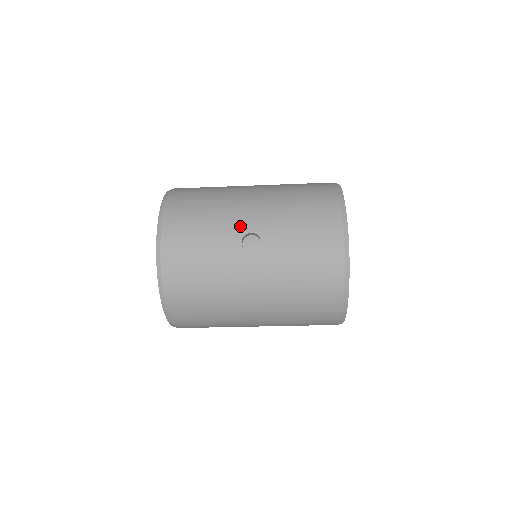
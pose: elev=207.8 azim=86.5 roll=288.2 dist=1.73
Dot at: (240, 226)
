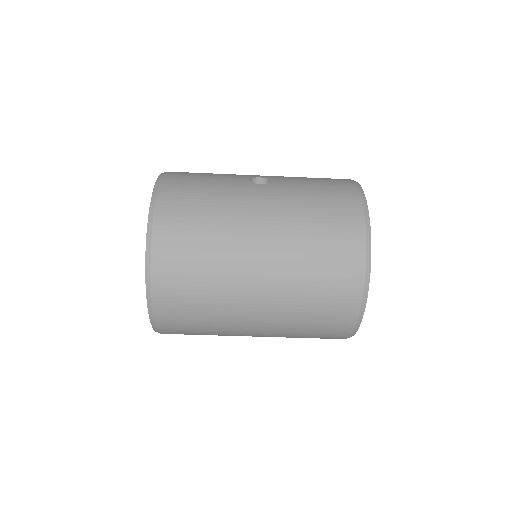
Dot at: (248, 175)
